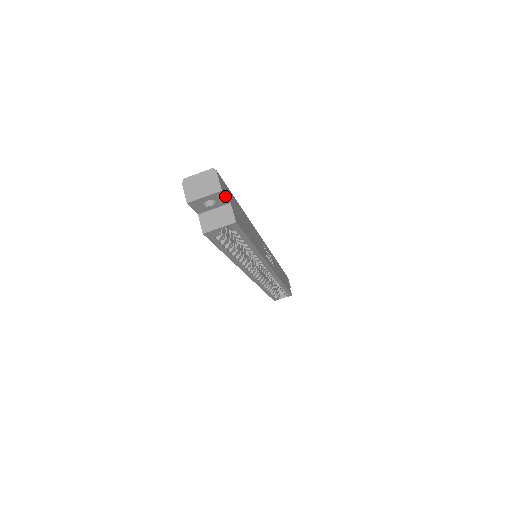
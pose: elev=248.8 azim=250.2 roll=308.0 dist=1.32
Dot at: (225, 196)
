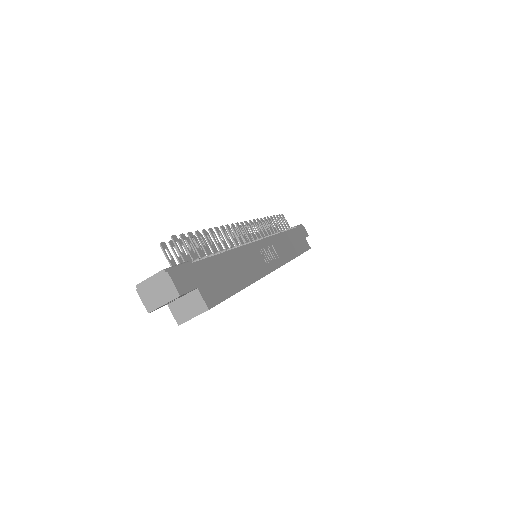
Dot at: (187, 292)
